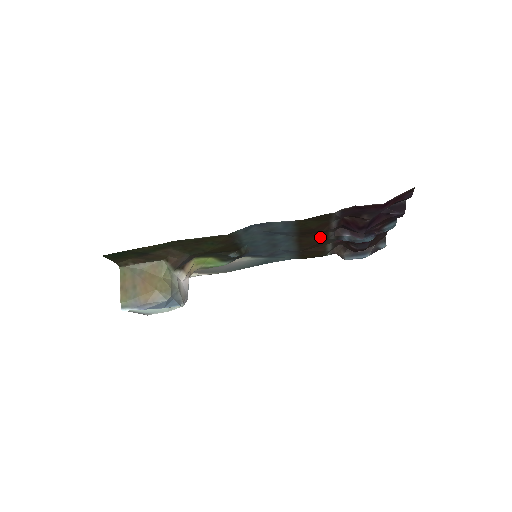
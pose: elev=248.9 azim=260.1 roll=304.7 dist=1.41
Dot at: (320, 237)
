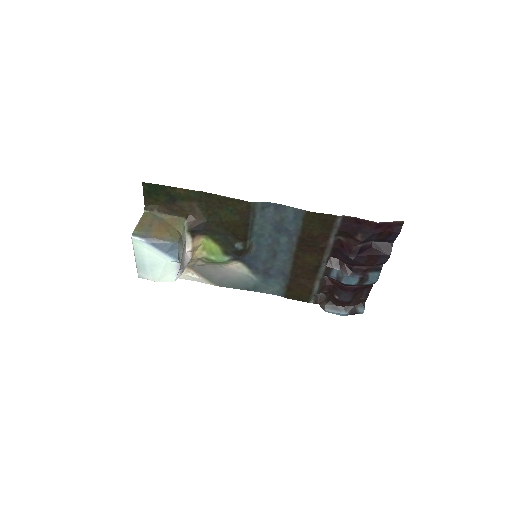
Dot at: (315, 258)
